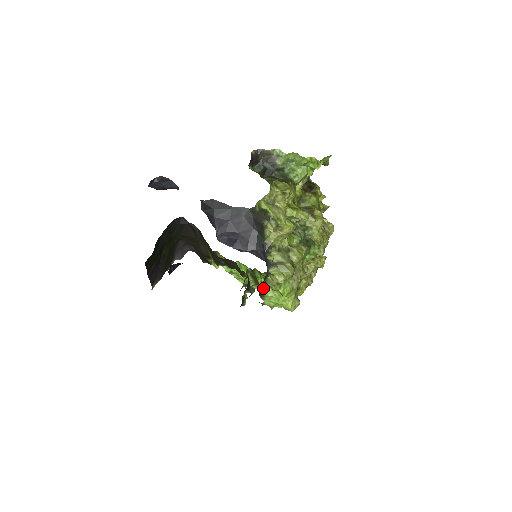
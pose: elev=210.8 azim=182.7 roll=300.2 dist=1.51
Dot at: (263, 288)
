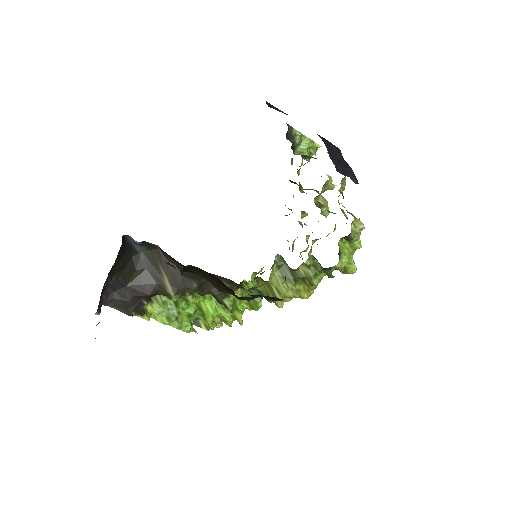
Dot at: (338, 245)
